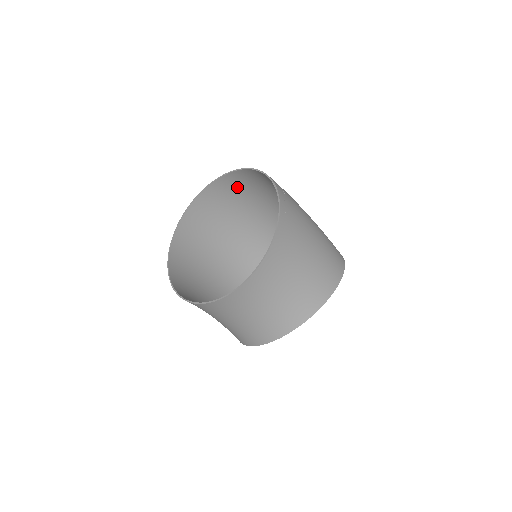
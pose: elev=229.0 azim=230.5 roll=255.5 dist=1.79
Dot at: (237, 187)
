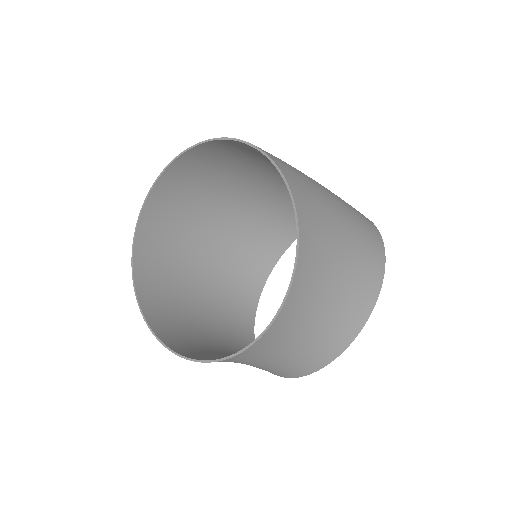
Dot at: (197, 169)
